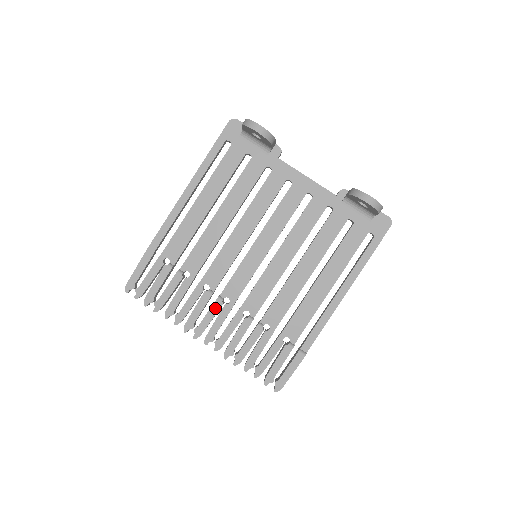
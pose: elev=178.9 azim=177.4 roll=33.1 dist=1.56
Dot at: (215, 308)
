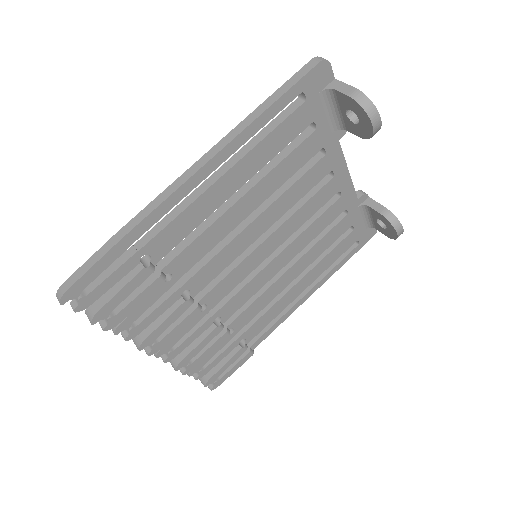
Dot at: (189, 319)
